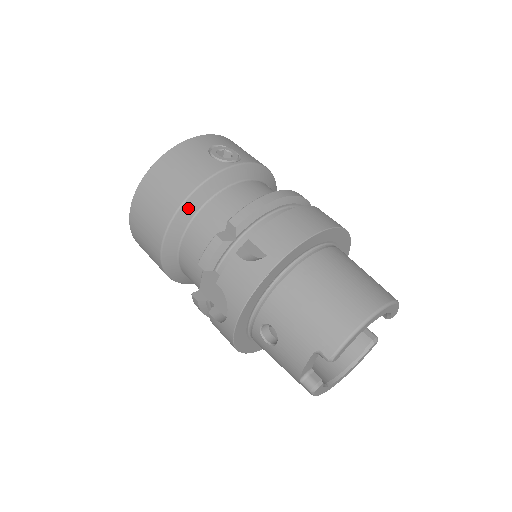
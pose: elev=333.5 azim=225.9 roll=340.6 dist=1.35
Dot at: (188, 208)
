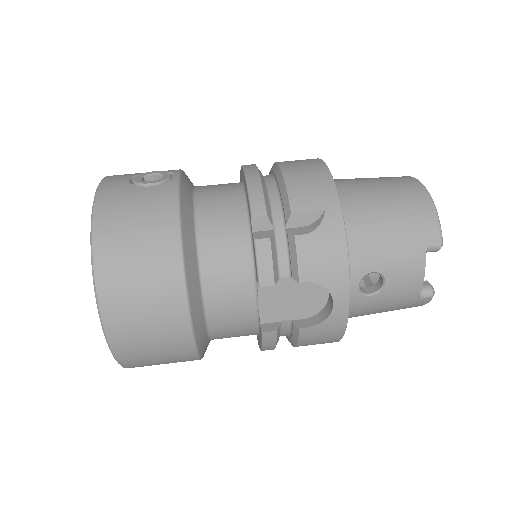
Dot at: (188, 248)
